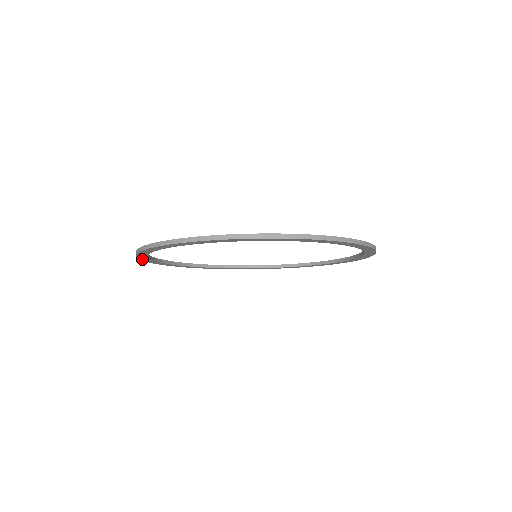
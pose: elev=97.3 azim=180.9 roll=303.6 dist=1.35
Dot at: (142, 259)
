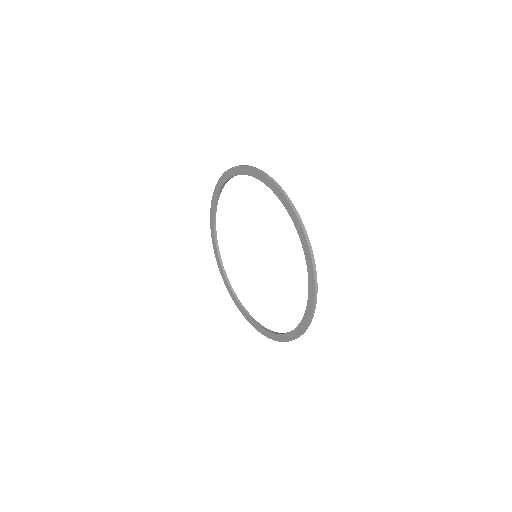
Dot at: (217, 258)
